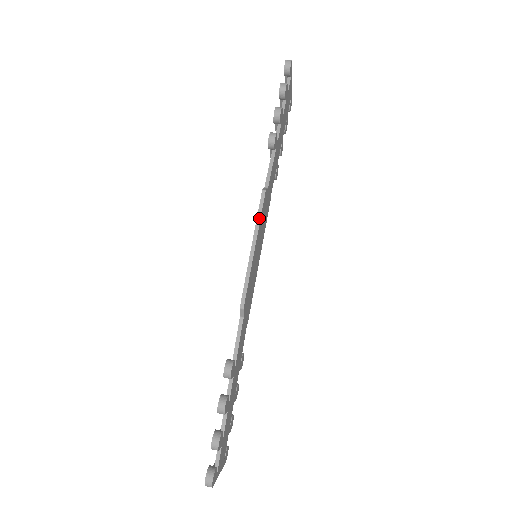
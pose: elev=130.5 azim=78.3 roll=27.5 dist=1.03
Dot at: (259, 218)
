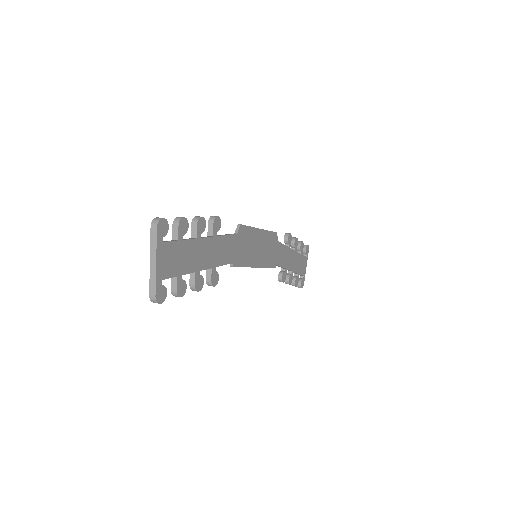
Dot at: (268, 231)
